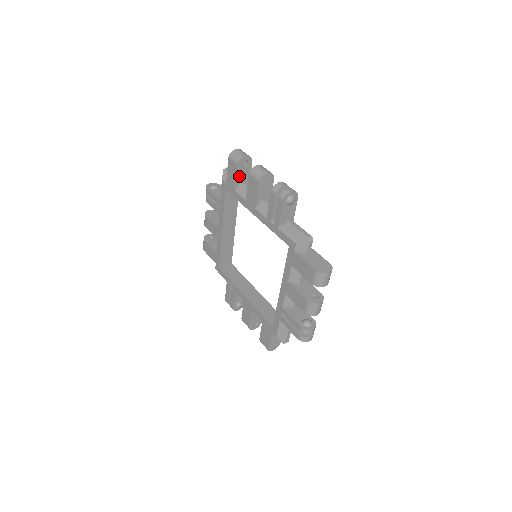
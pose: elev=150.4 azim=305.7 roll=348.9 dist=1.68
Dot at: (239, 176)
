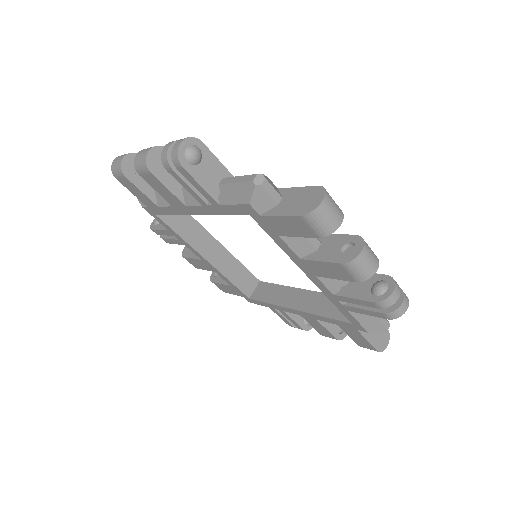
Dot at: (144, 186)
